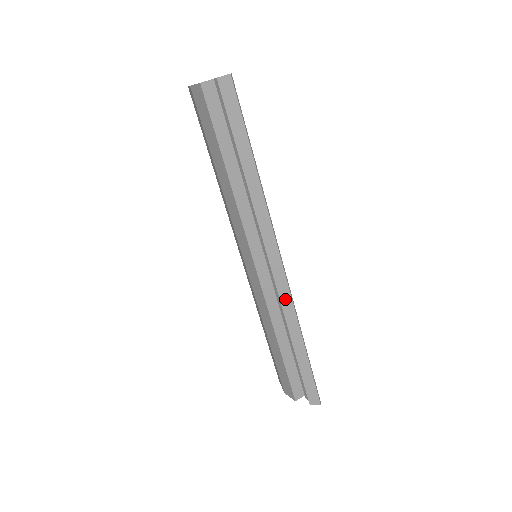
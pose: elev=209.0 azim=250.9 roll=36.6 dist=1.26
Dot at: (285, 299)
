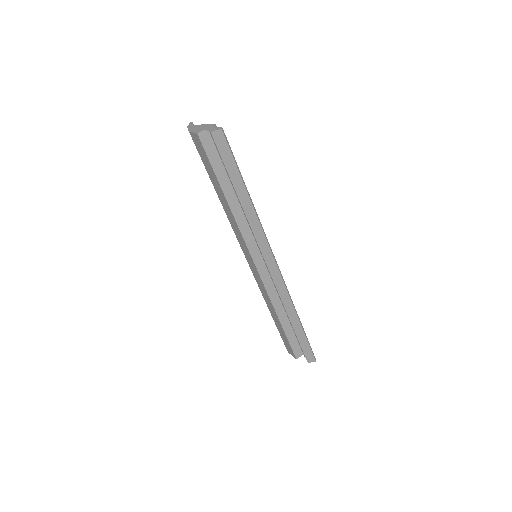
Dot at: (281, 290)
